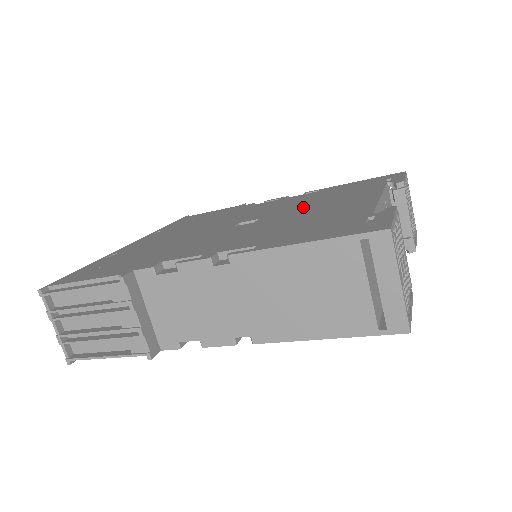
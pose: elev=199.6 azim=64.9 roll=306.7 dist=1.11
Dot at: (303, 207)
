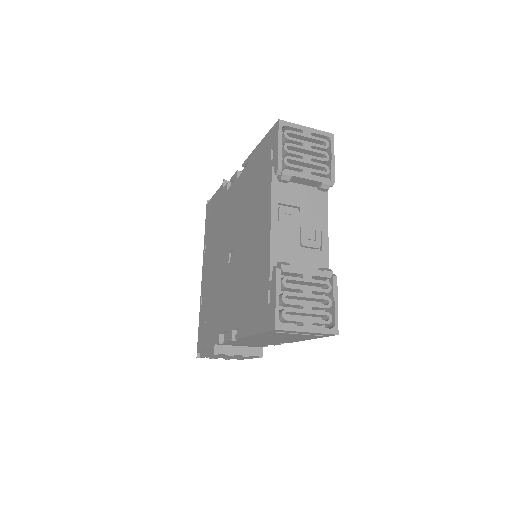
Dot at: (246, 228)
